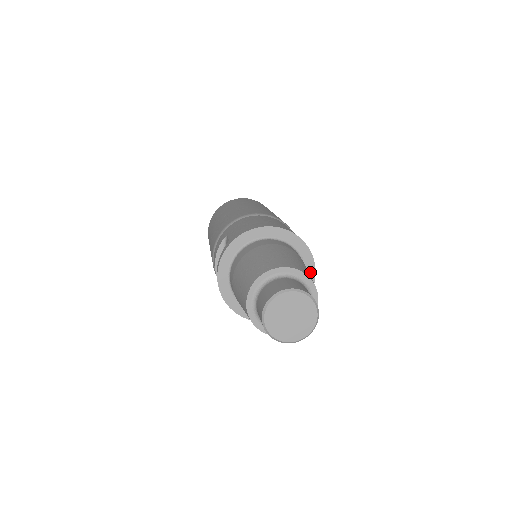
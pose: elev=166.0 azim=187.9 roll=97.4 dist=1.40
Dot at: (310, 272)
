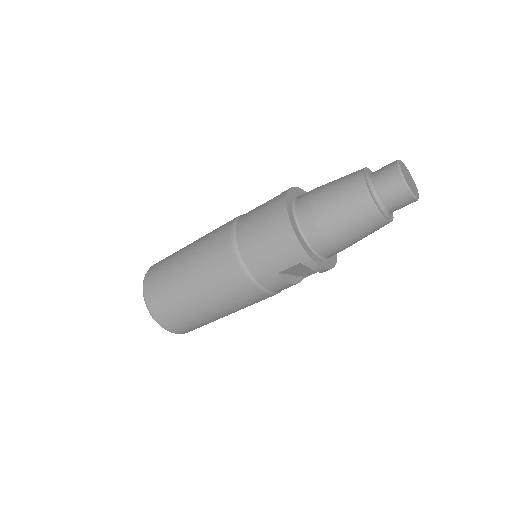
Dot at: (328, 264)
